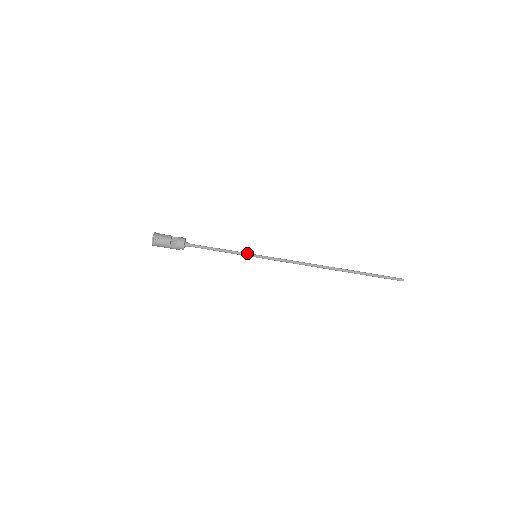
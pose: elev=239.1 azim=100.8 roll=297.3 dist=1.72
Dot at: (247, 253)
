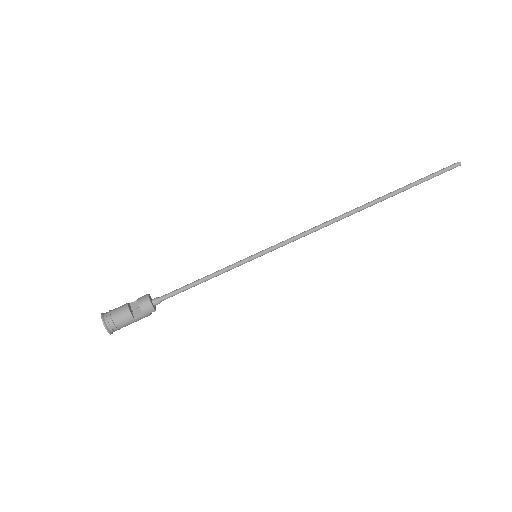
Dot at: (242, 260)
